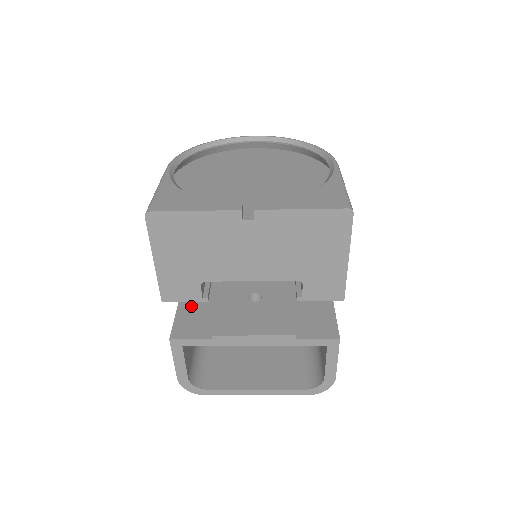
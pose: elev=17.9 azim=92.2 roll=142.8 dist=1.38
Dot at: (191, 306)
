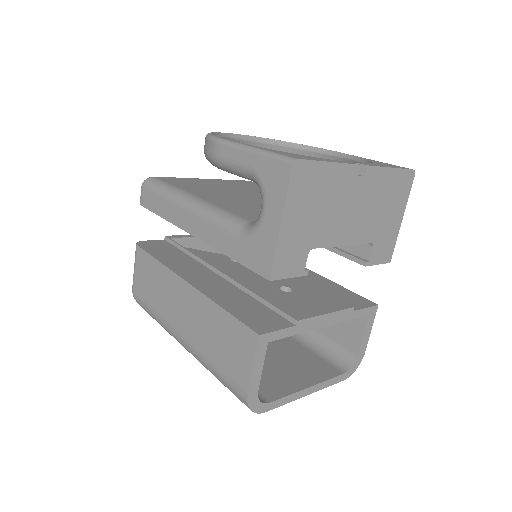
Dot at: (238, 307)
